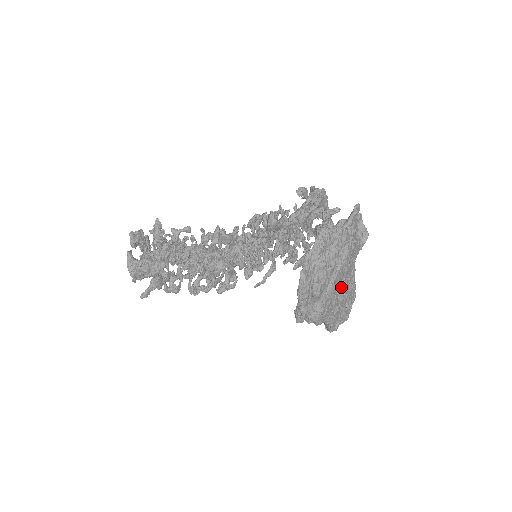
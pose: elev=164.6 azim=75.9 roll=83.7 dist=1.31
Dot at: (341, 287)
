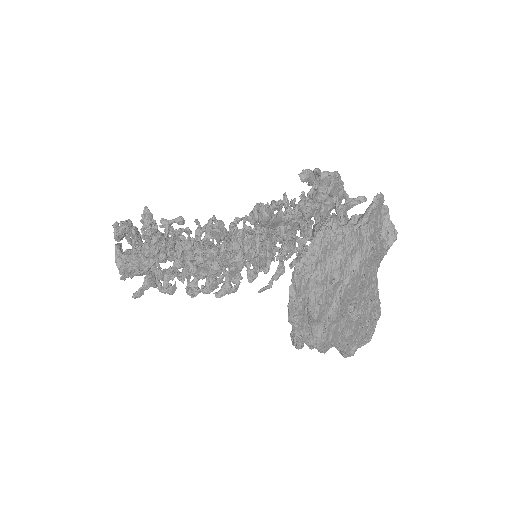
Dot at: (354, 305)
